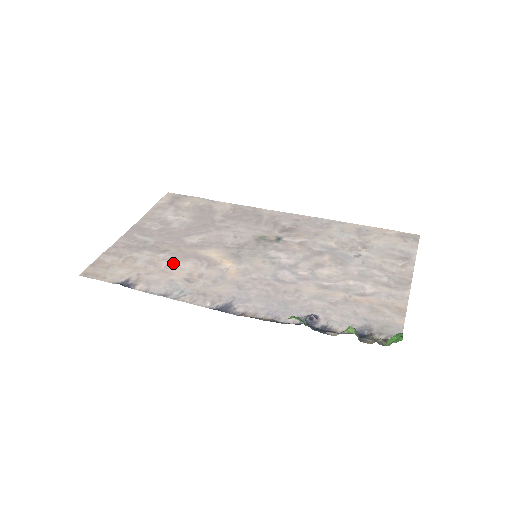
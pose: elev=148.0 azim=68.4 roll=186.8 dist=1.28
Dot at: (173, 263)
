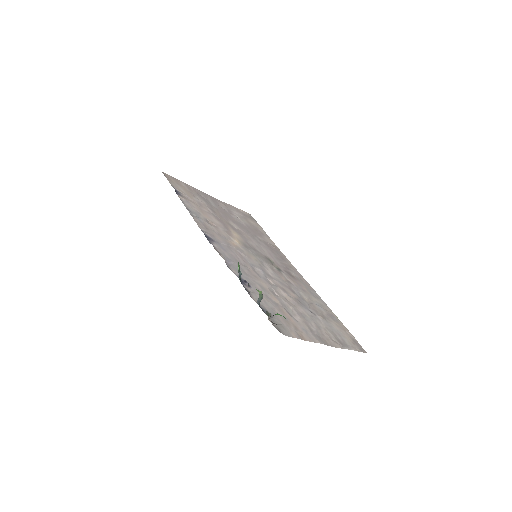
Dot at: (210, 214)
